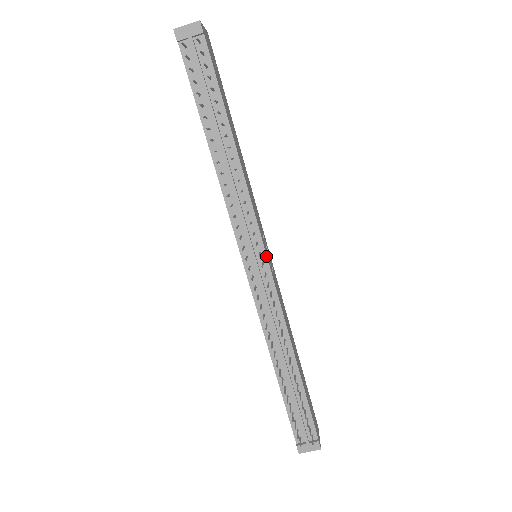
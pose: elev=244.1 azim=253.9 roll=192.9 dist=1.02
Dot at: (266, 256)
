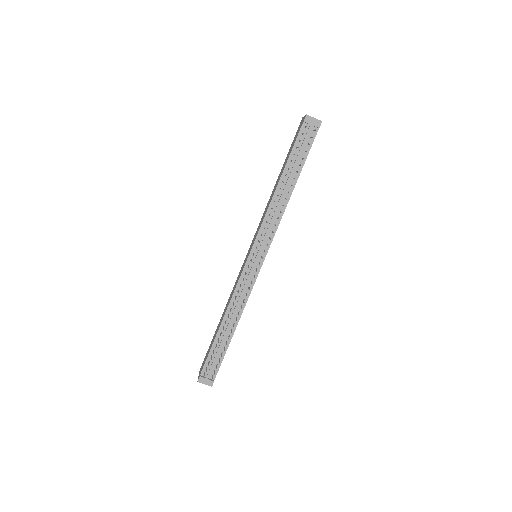
Dot at: occluded
